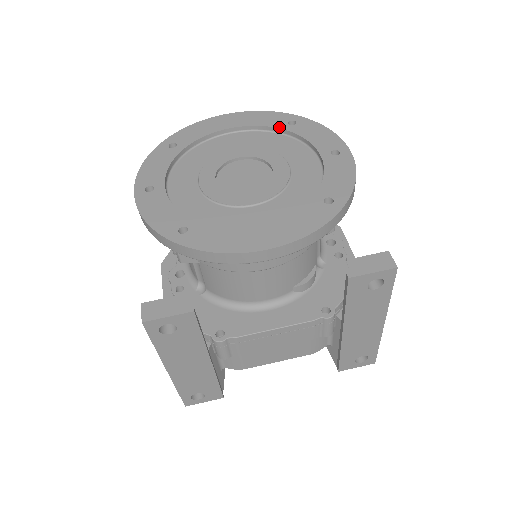
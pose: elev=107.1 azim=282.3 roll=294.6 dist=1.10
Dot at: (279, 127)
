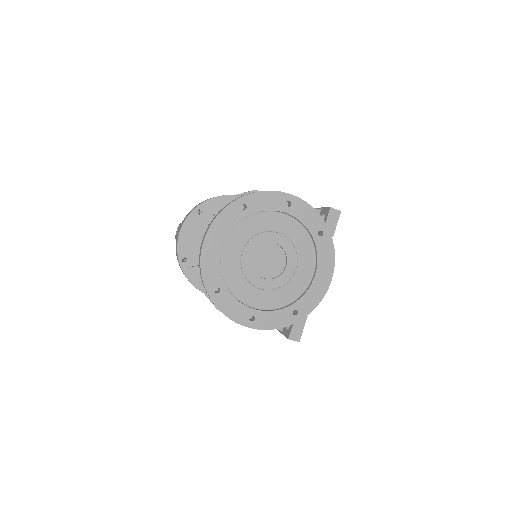
Dot at: (243, 218)
